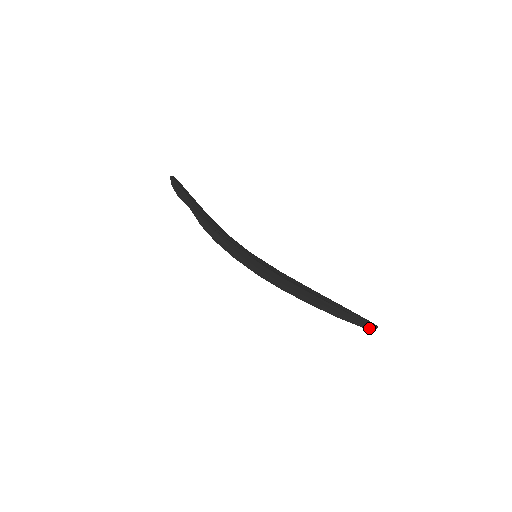
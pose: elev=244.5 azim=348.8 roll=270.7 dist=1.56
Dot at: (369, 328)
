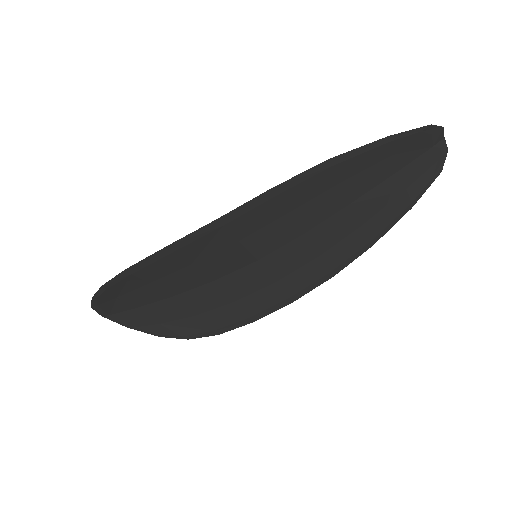
Dot at: (442, 163)
